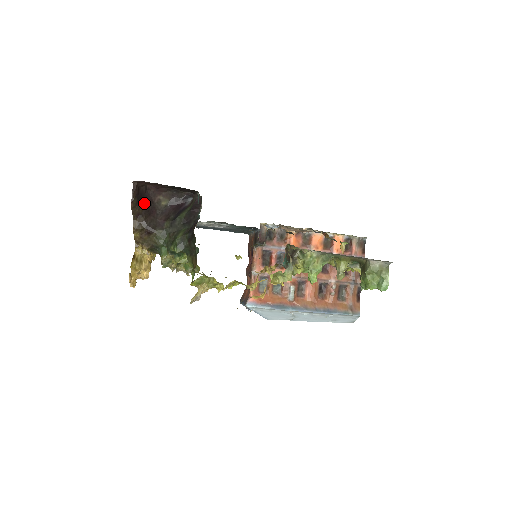
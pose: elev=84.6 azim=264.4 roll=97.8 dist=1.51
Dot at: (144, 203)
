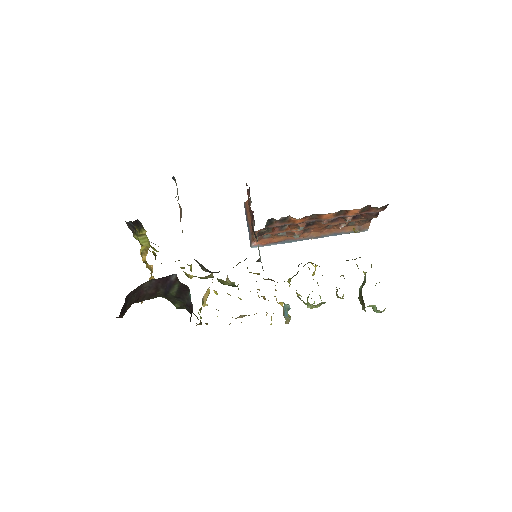
Dot at: (130, 301)
